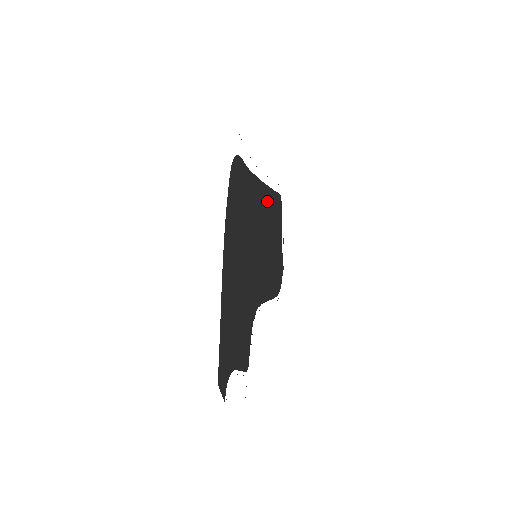
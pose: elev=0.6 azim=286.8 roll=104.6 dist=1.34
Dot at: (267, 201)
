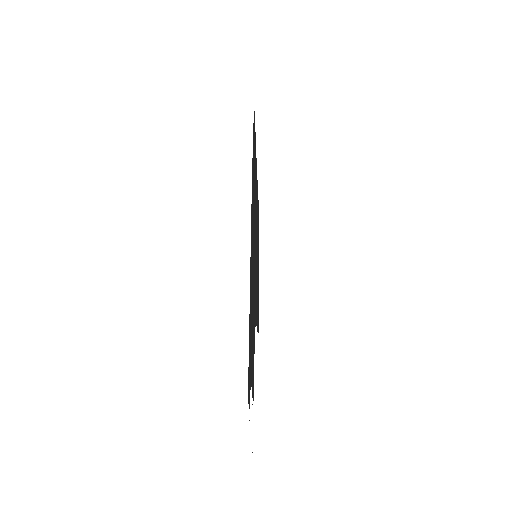
Dot at: occluded
